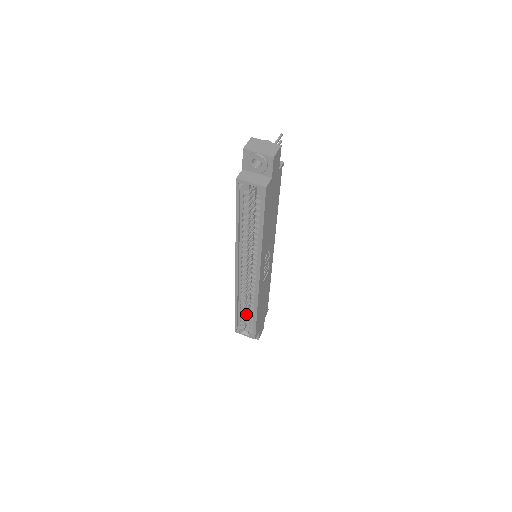
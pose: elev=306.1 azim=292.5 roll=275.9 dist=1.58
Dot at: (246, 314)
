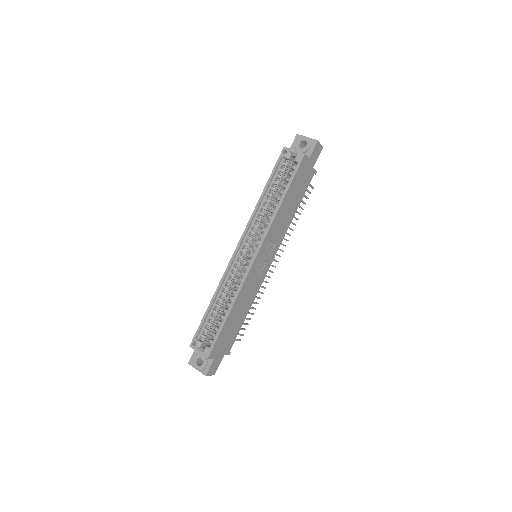
Dot at: occluded
